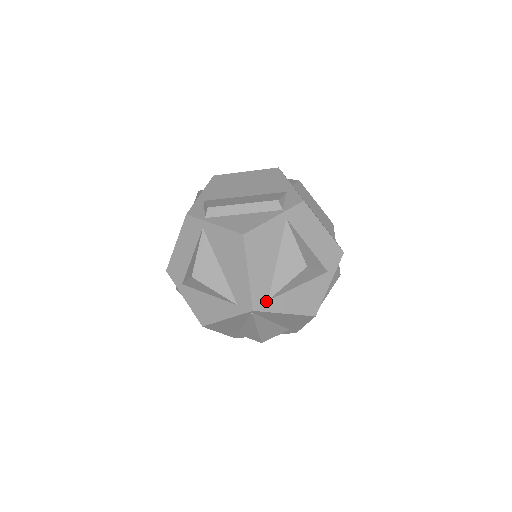
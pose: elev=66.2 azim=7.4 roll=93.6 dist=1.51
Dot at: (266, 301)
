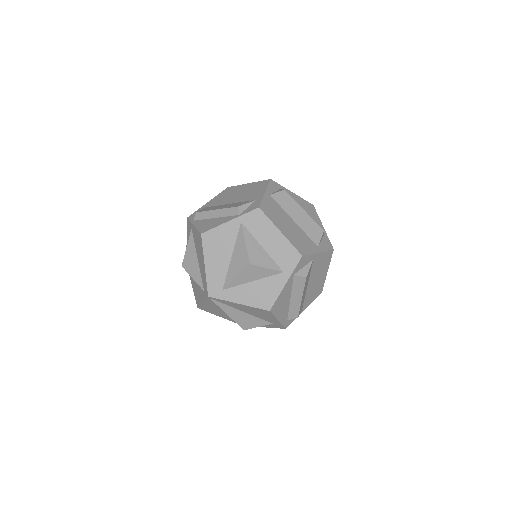
Dot at: (221, 290)
